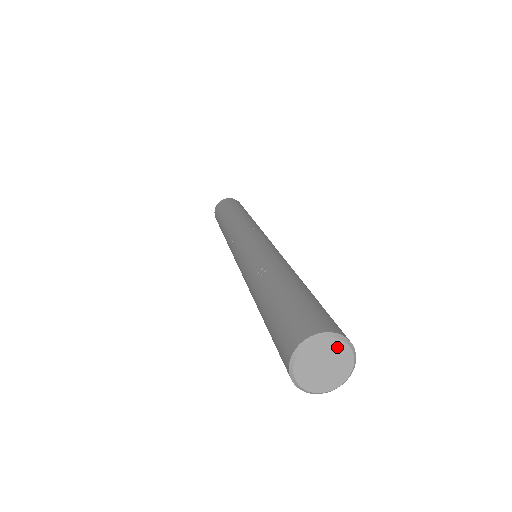
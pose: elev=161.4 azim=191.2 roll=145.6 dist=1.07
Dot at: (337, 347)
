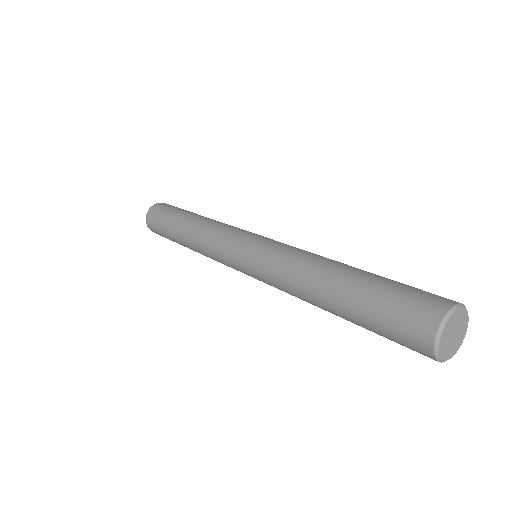
Dot at: (464, 327)
